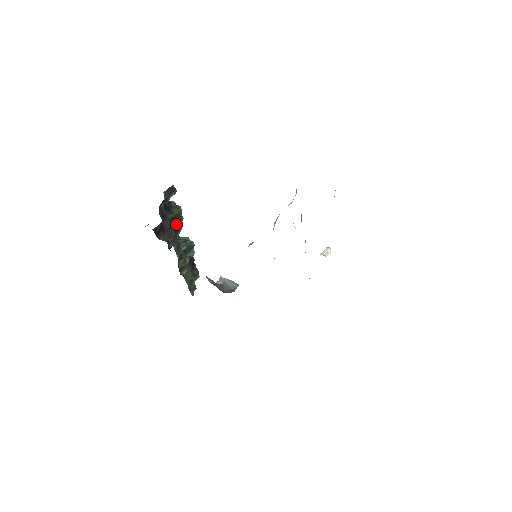
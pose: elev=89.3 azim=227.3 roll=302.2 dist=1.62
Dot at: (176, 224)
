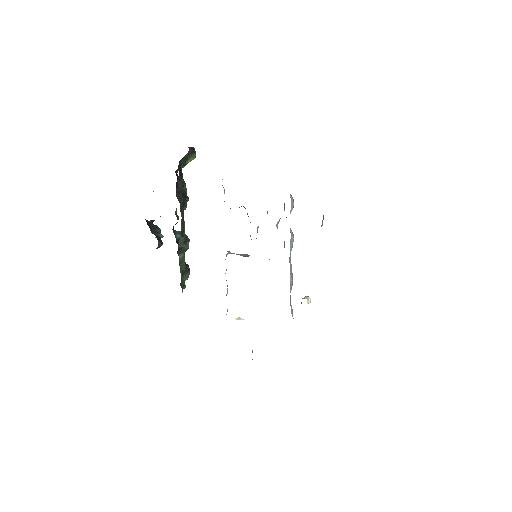
Dot at: (184, 198)
